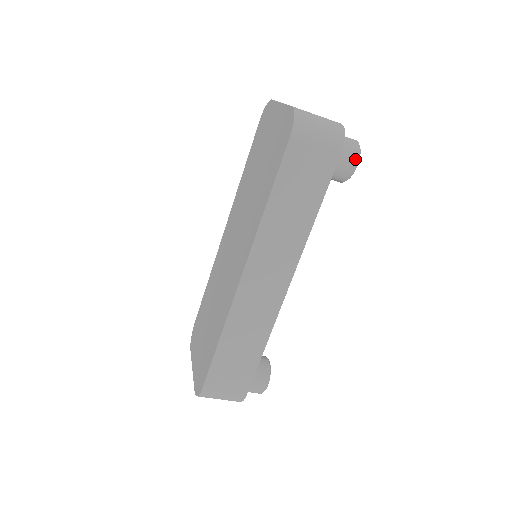
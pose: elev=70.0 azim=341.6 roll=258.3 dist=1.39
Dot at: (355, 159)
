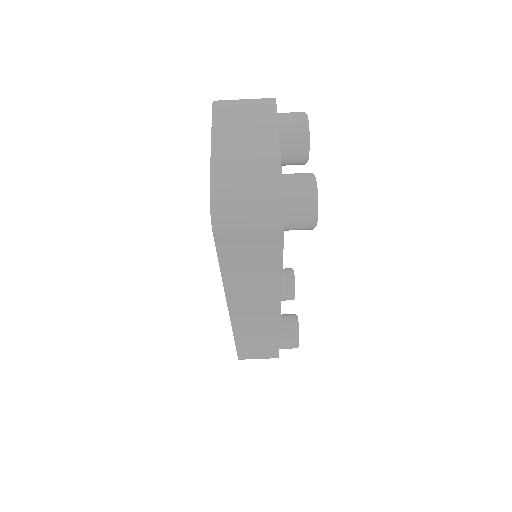
Dot at: (311, 219)
